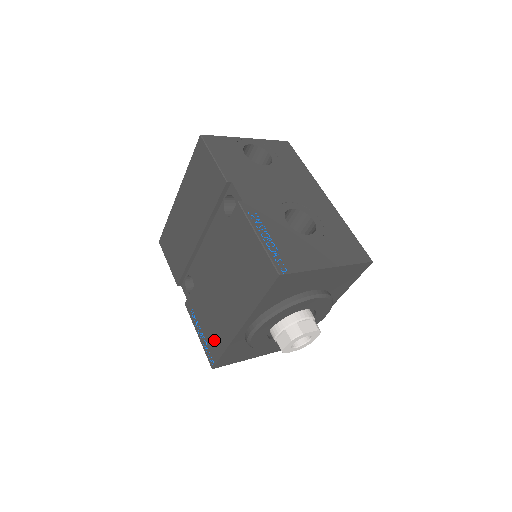
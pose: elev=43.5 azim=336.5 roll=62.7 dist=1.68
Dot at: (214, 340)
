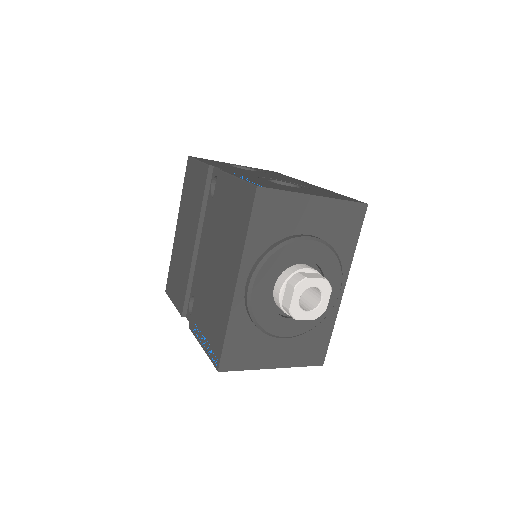
Dot at: (216, 332)
